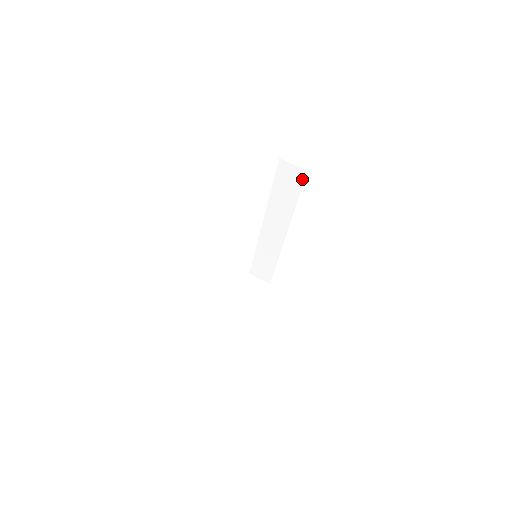
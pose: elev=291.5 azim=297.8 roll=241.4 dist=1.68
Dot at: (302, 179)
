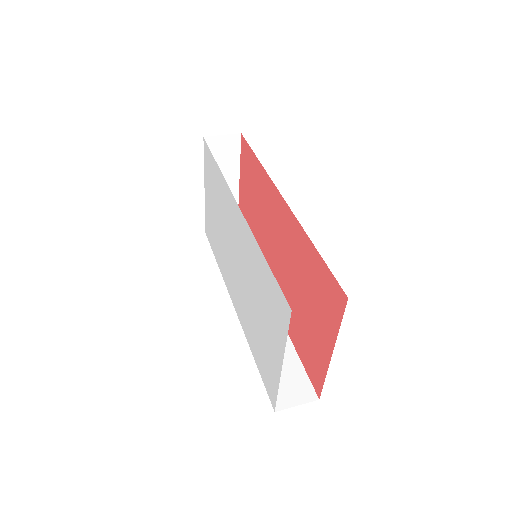
Dot at: occluded
